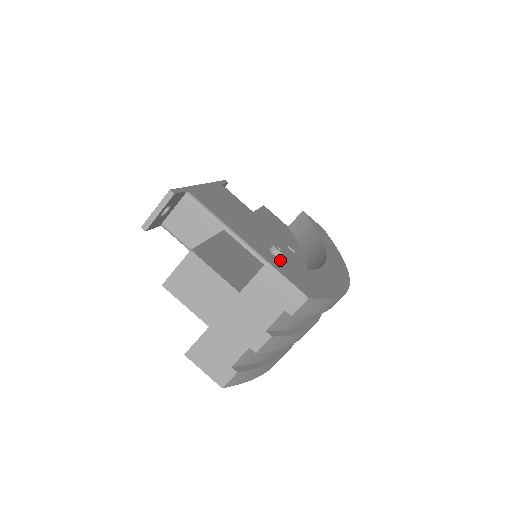
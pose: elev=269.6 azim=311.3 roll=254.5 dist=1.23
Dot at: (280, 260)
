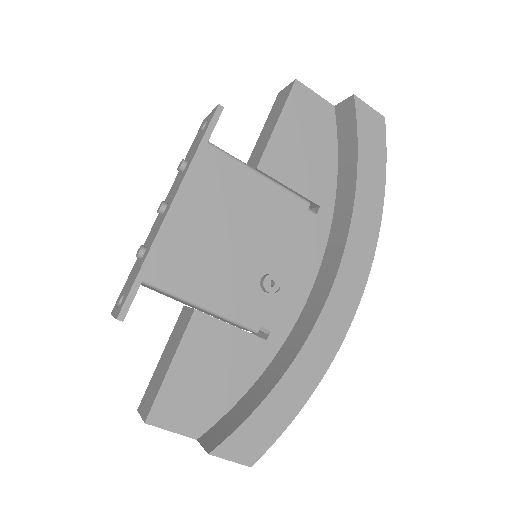
Dot at: occluded
